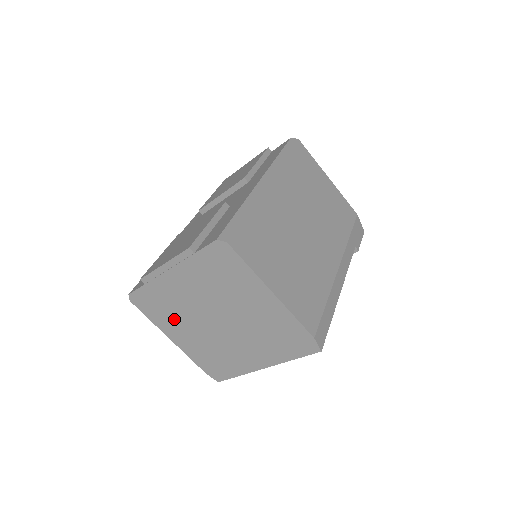
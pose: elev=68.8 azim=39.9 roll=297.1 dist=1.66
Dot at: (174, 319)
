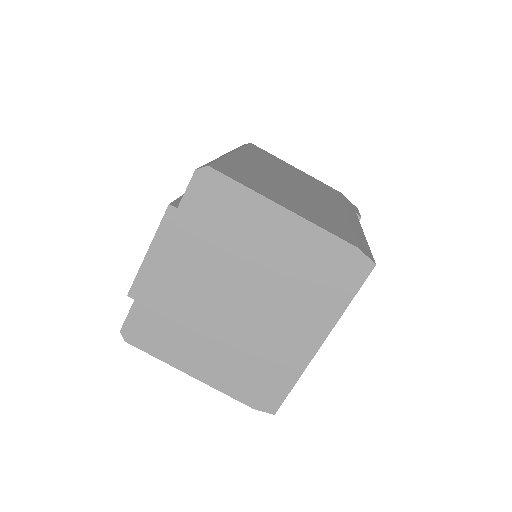
Dot at: (186, 335)
